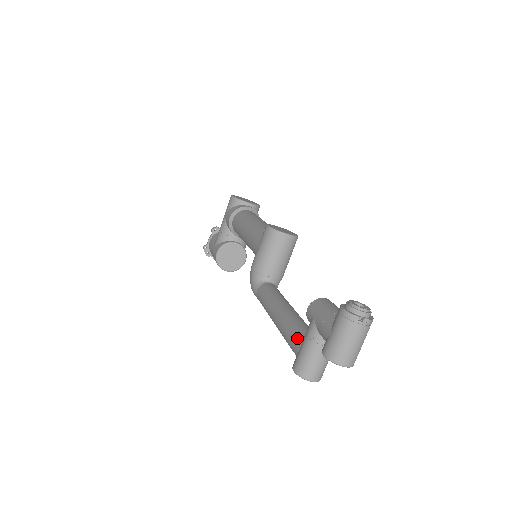
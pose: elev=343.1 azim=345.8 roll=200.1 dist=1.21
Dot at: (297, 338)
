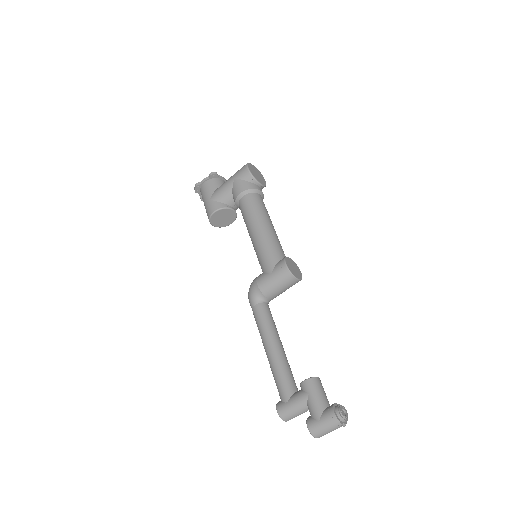
Dot at: (287, 390)
